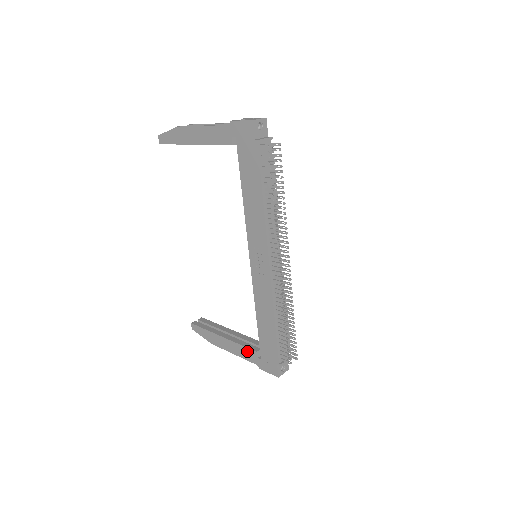
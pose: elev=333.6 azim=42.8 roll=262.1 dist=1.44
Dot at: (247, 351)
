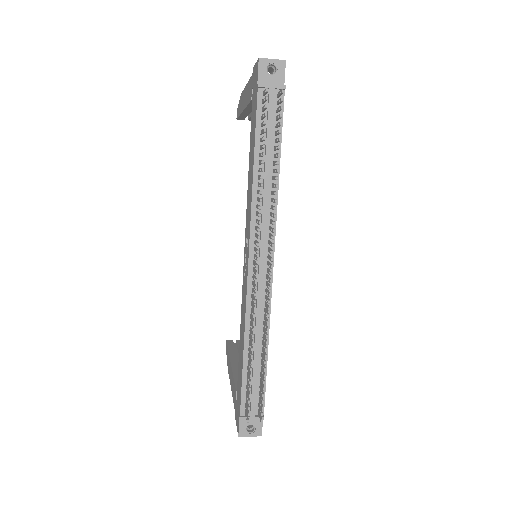
Dot at: (234, 388)
